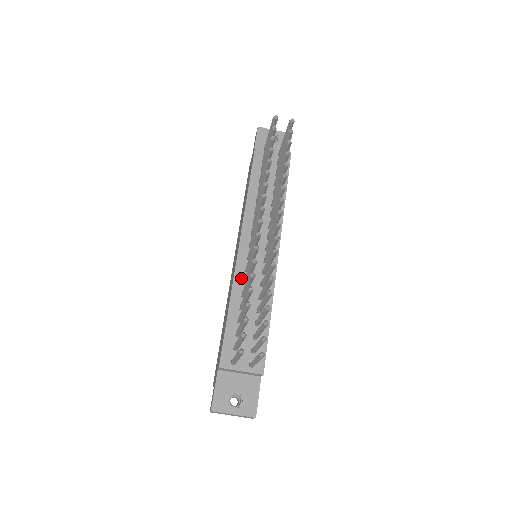
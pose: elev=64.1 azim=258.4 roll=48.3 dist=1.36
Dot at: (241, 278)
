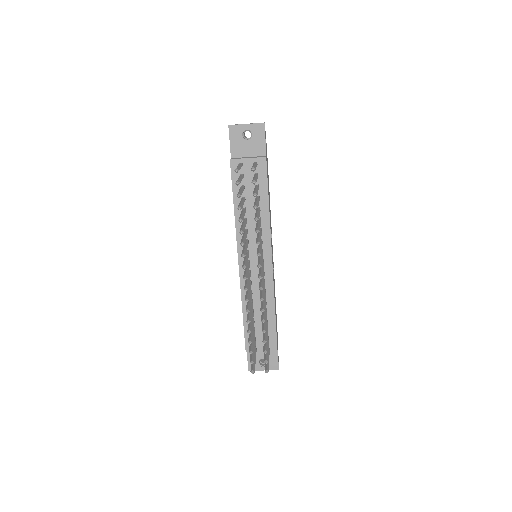
Dot at: occluded
